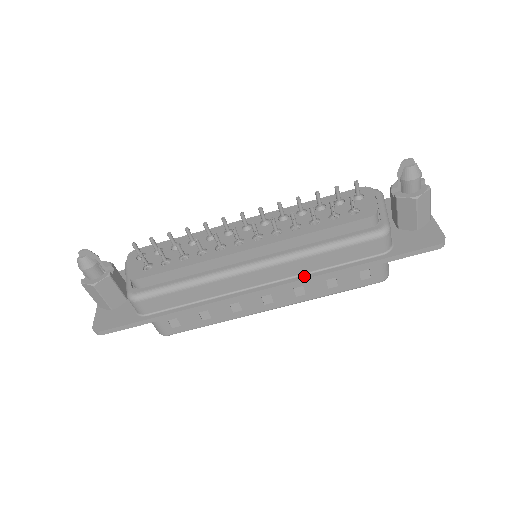
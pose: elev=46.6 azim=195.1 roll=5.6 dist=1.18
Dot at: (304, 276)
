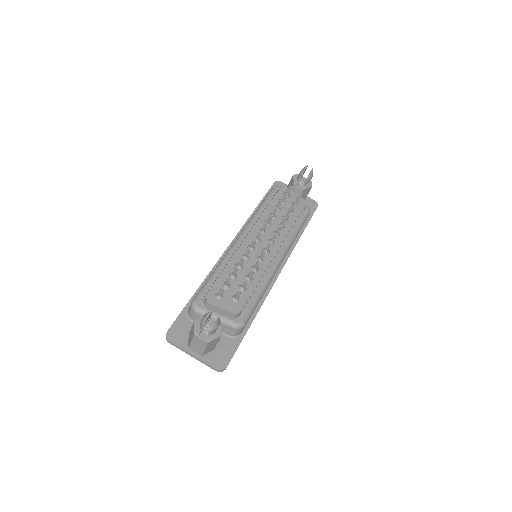
Dot at: (289, 253)
